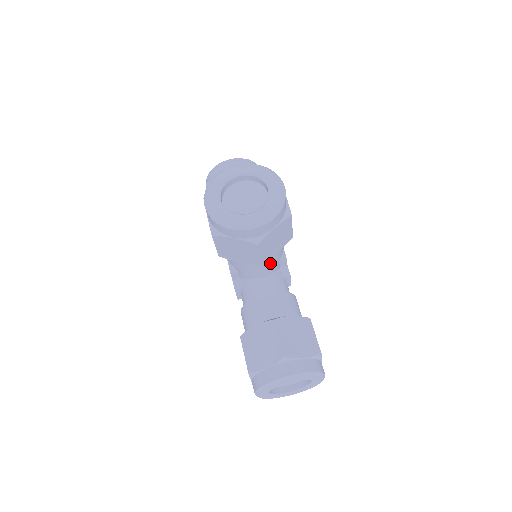
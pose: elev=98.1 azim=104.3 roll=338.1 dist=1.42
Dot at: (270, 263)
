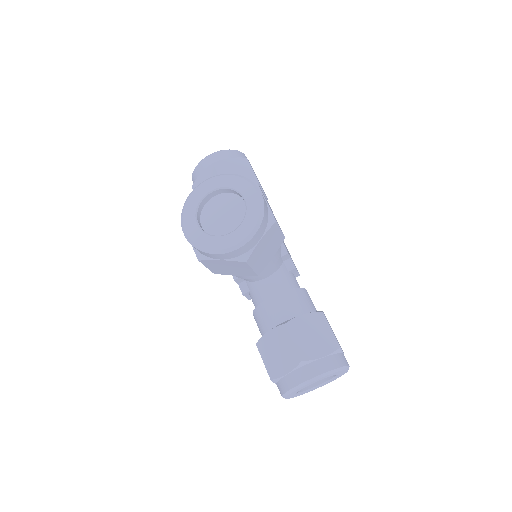
Dot at: (269, 266)
